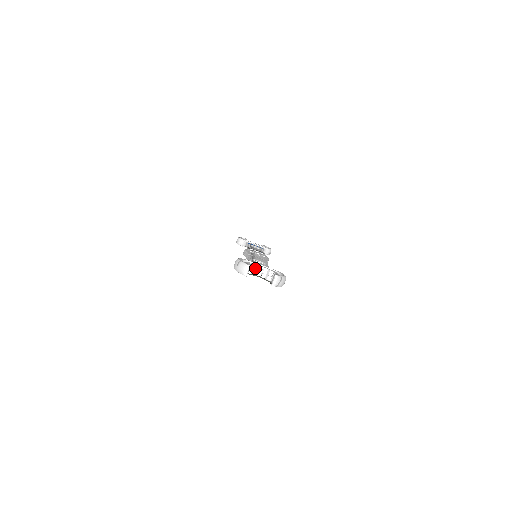
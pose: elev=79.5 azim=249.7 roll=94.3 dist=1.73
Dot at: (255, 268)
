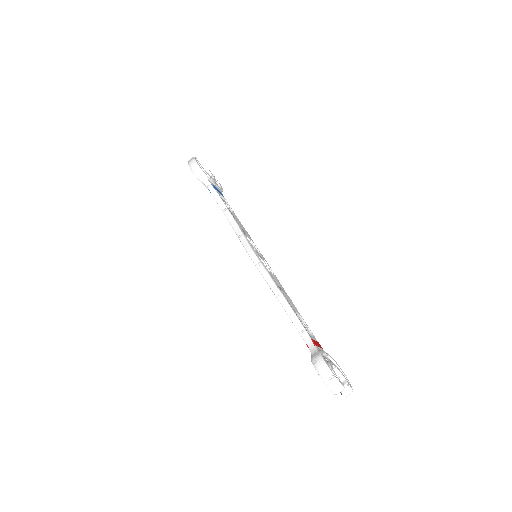
Dot at: occluded
